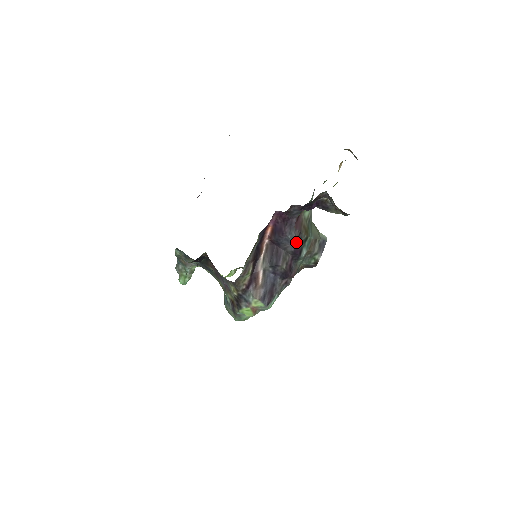
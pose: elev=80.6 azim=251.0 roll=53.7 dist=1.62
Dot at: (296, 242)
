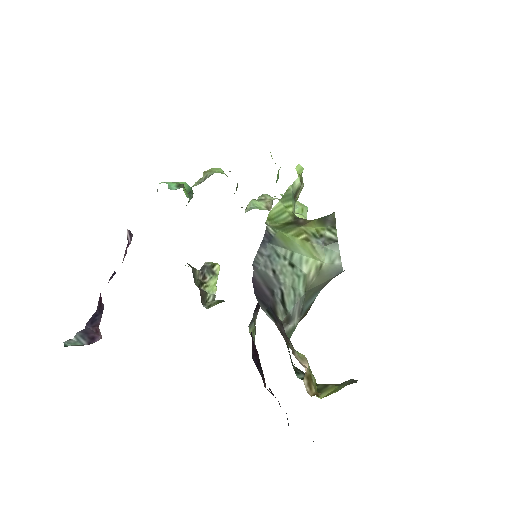
Dot at: occluded
